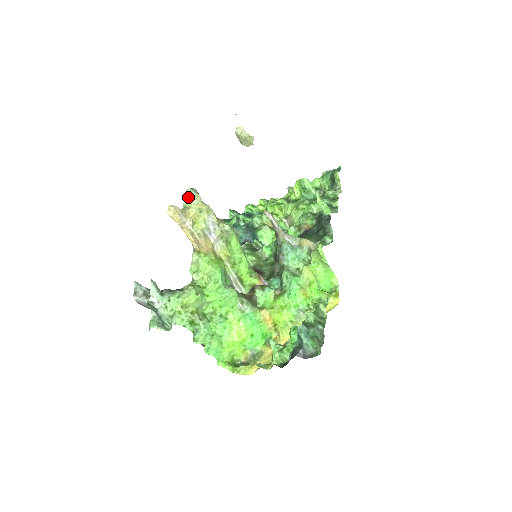
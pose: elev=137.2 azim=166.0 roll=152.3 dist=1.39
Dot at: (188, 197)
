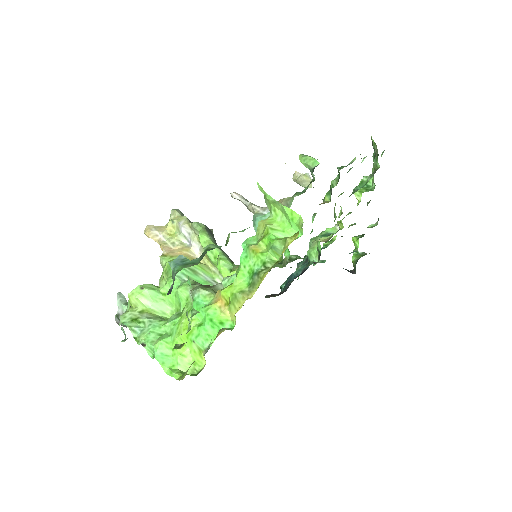
Dot at: occluded
